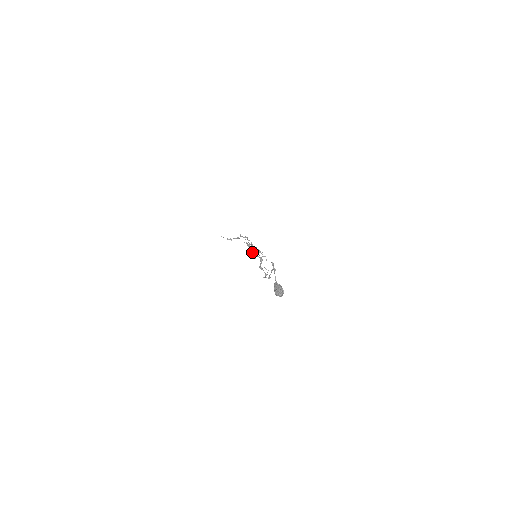
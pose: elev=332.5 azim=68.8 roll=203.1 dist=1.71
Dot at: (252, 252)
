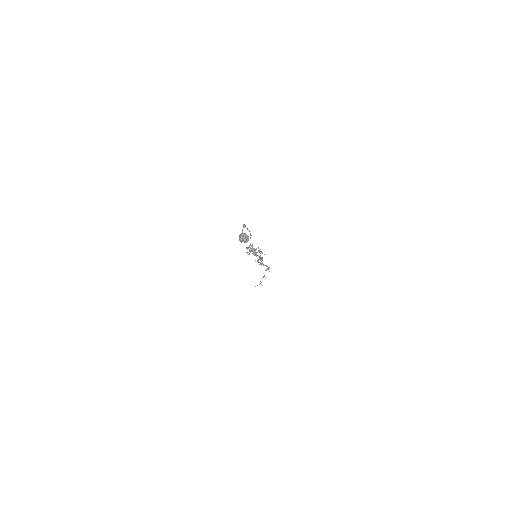
Dot at: occluded
